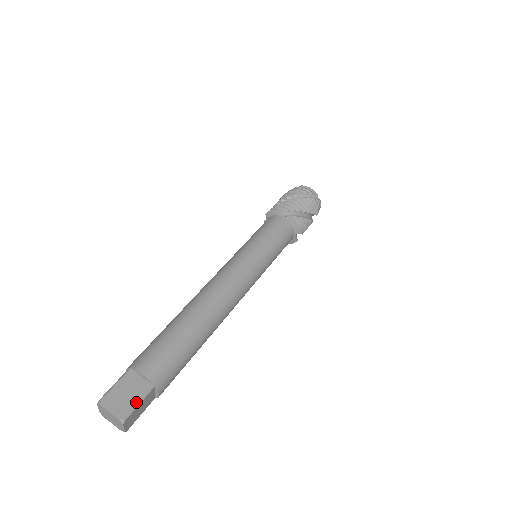
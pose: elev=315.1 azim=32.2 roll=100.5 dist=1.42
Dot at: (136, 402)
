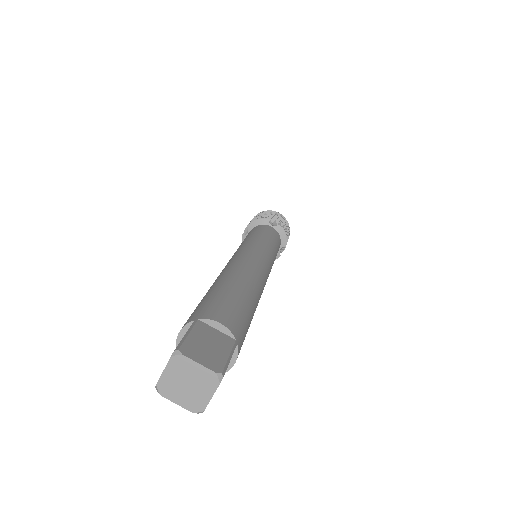
Dot at: (227, 355)
